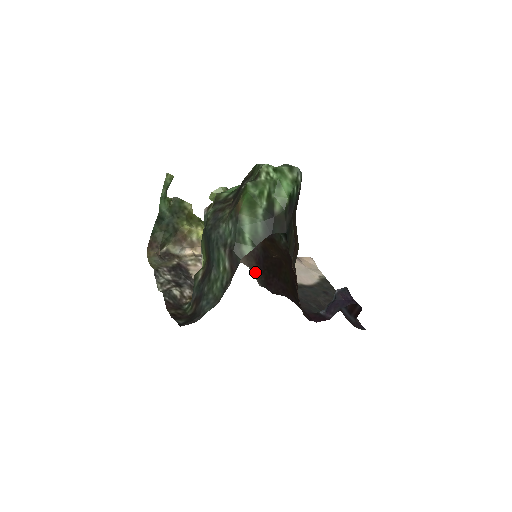
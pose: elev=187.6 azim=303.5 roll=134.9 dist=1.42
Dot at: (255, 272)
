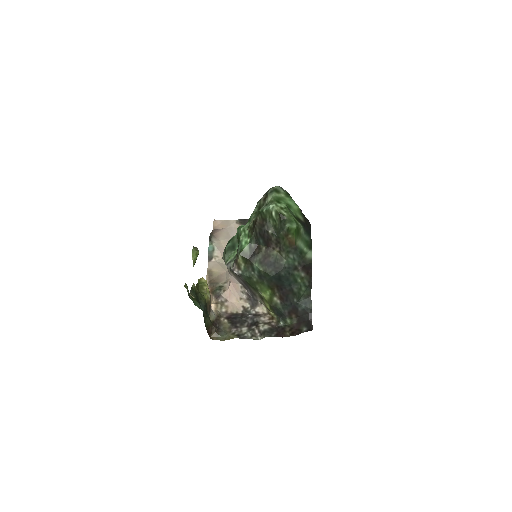
Dot at: occluded
